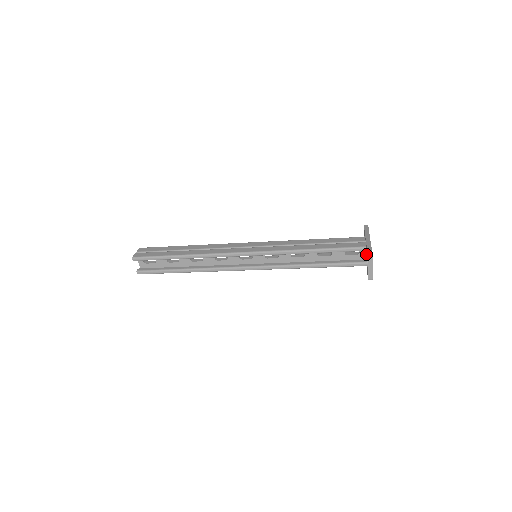
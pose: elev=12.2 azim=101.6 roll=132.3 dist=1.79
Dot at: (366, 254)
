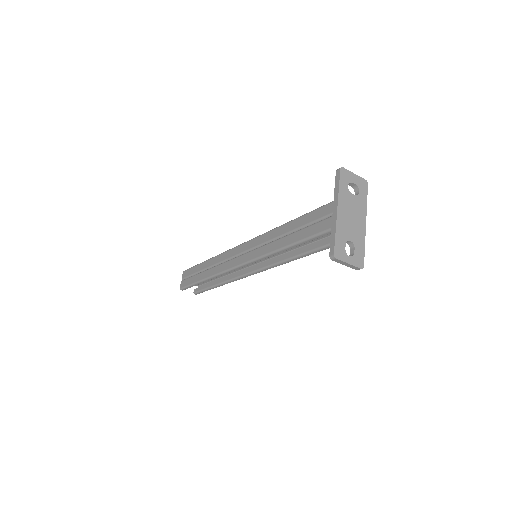
Dot at: occluded
